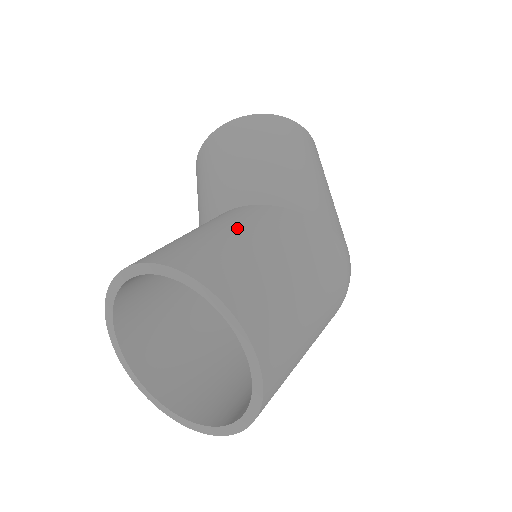
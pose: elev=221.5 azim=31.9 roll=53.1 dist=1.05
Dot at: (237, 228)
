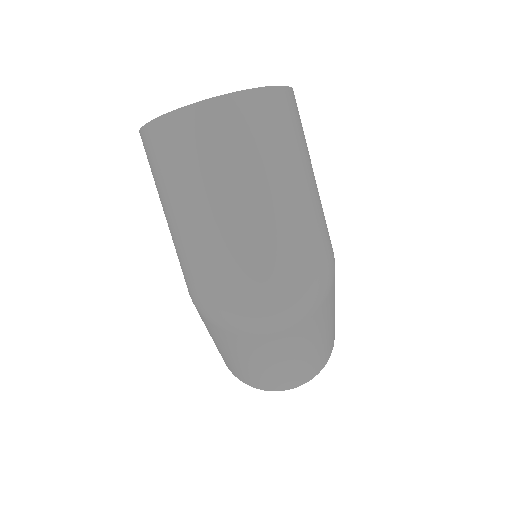
Dot at: occluded
